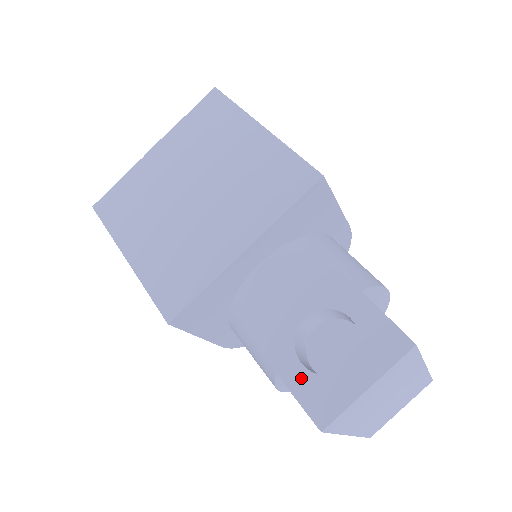
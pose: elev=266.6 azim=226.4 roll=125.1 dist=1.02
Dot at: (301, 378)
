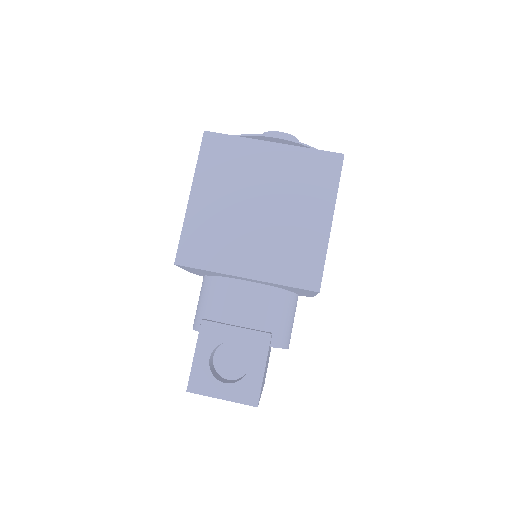
Dot at: (203, 363)
